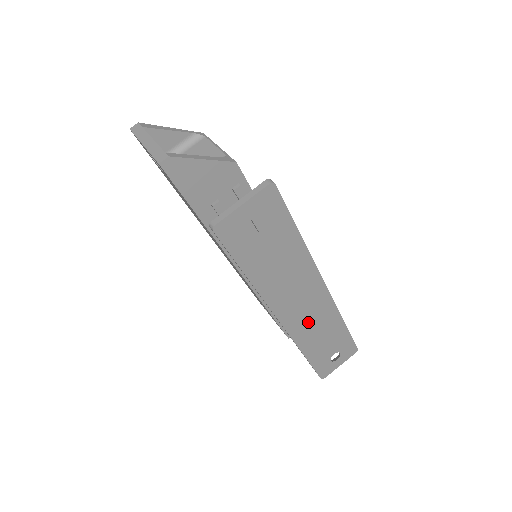
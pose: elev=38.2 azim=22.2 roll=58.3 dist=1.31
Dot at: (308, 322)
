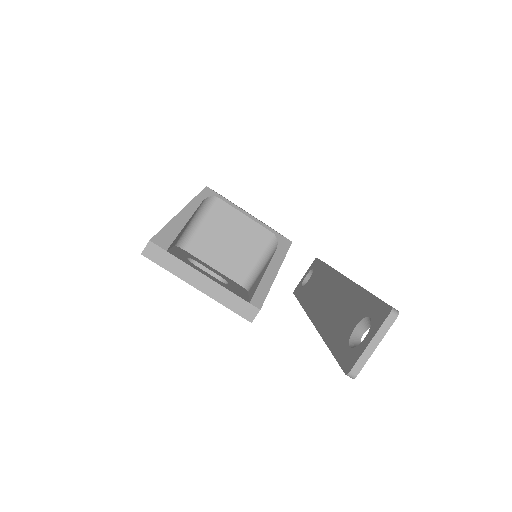
Dot at: occluded
